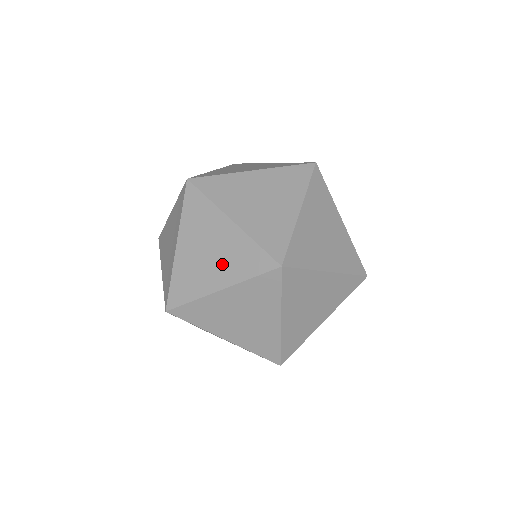
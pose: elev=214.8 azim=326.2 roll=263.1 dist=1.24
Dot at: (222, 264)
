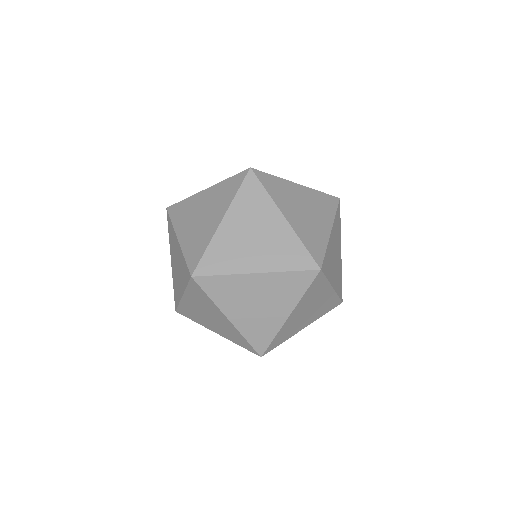
Dot at: (214, 210)
